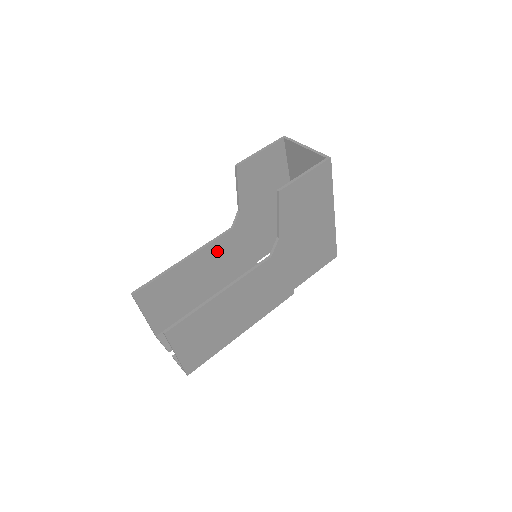
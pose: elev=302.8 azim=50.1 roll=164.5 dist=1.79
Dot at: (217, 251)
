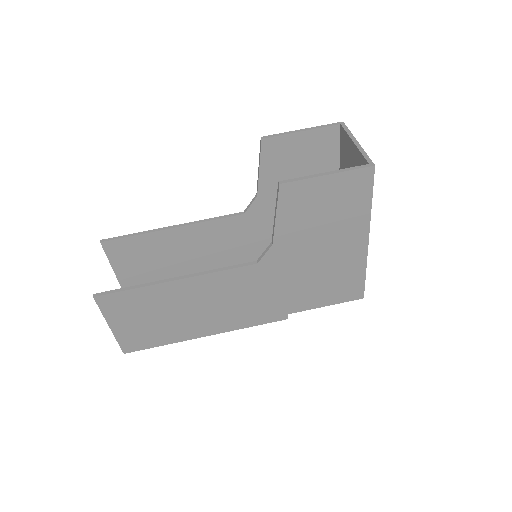
Dot at: (218, 233)
